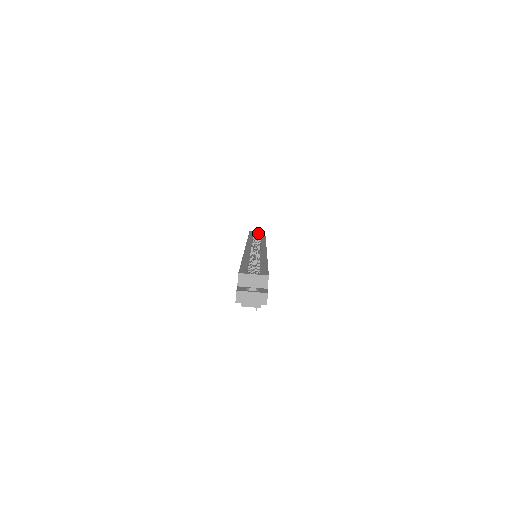
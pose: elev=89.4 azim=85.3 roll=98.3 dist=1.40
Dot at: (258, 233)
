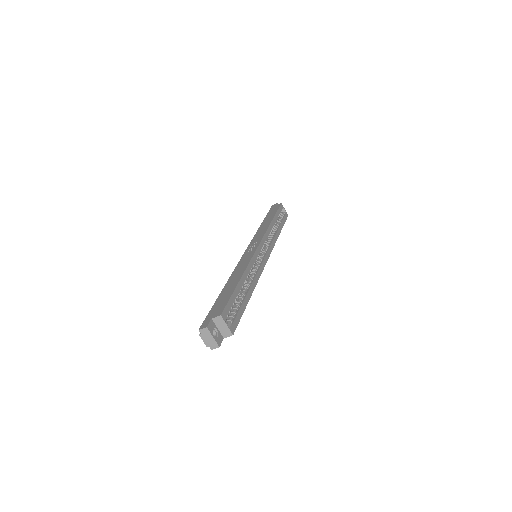
Dot at: (284, 212)
